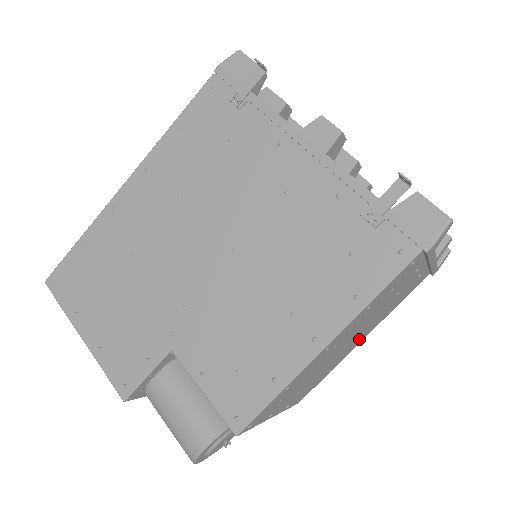
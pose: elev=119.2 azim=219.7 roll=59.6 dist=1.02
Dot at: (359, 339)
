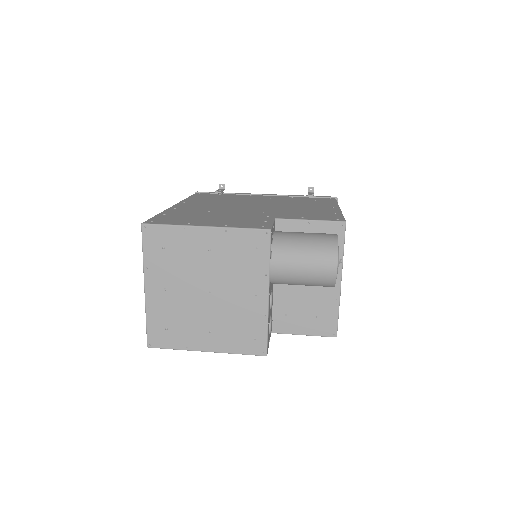
Dot at: occluded
